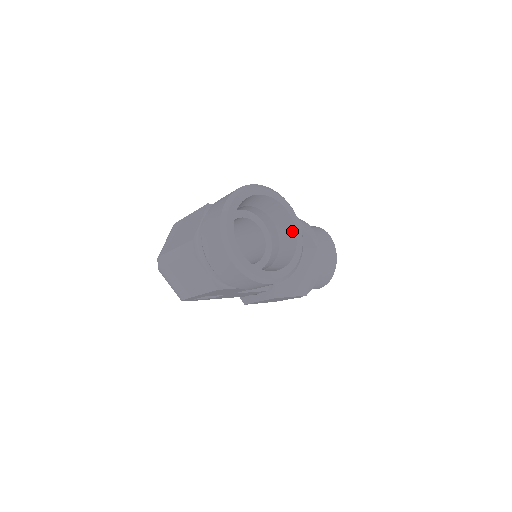
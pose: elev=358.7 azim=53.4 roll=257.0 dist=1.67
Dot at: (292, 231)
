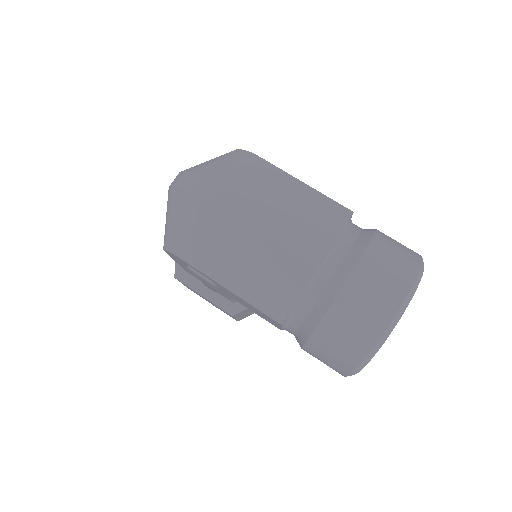
Dot at: occluded
